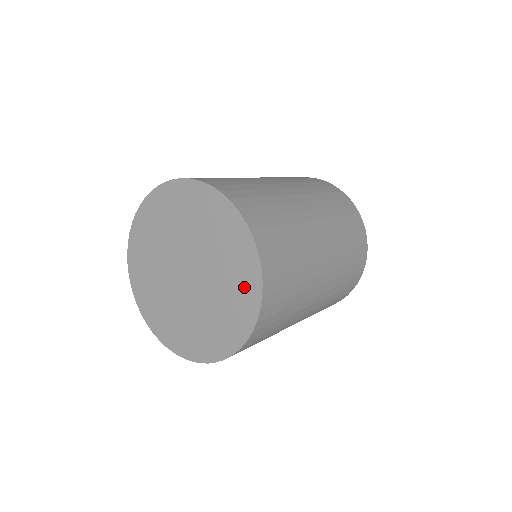
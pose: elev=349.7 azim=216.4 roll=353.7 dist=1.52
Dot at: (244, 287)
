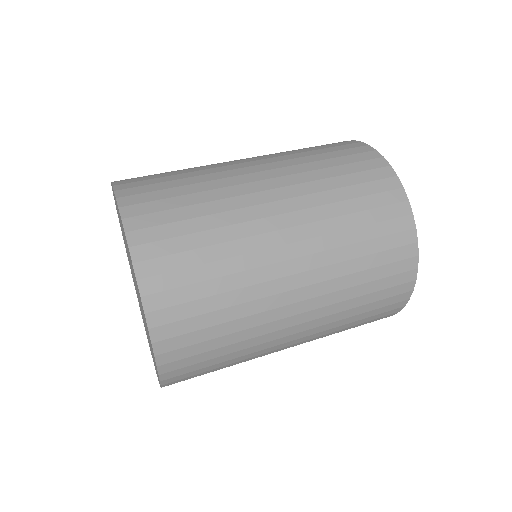
Dot at: occluded
